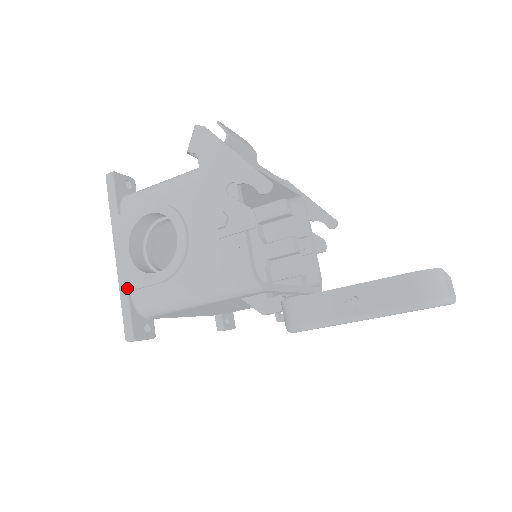
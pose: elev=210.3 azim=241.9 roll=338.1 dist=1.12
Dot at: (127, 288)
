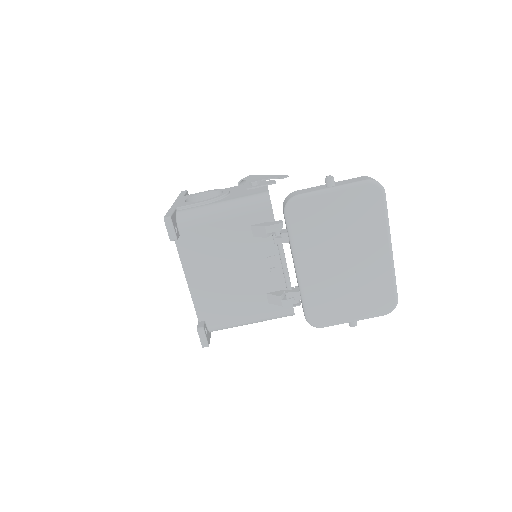
Dot at: (176, 207)
